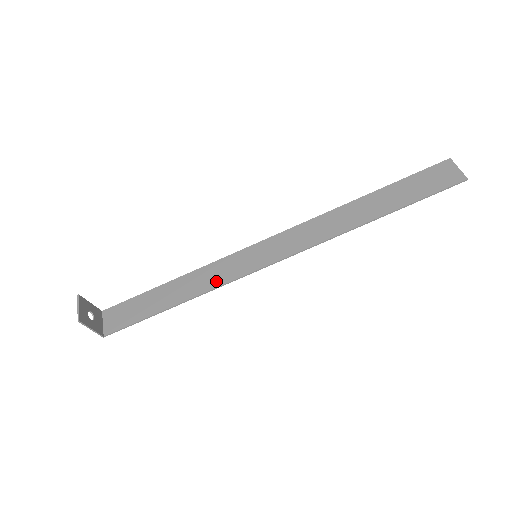
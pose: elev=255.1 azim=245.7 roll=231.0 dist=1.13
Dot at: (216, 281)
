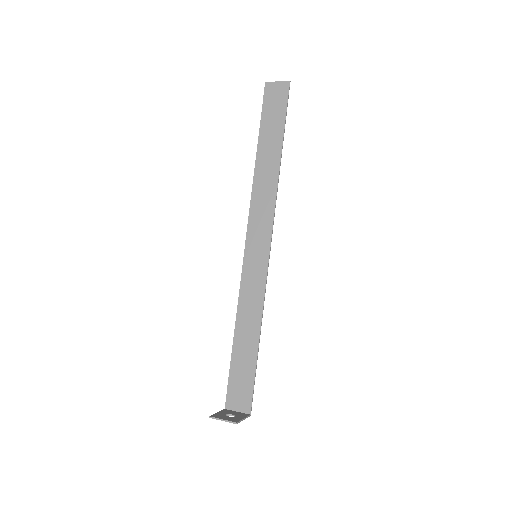
Dot at: (258, 297)
